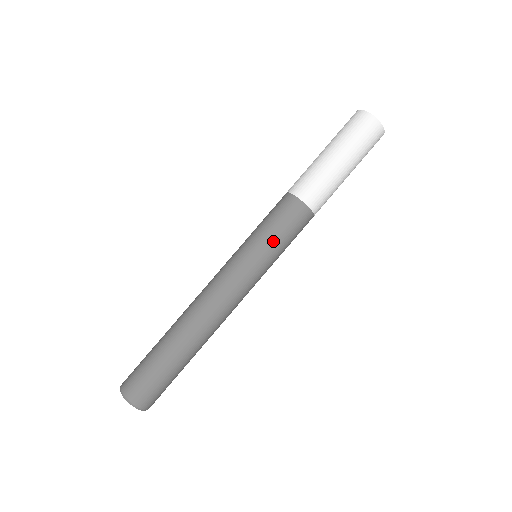
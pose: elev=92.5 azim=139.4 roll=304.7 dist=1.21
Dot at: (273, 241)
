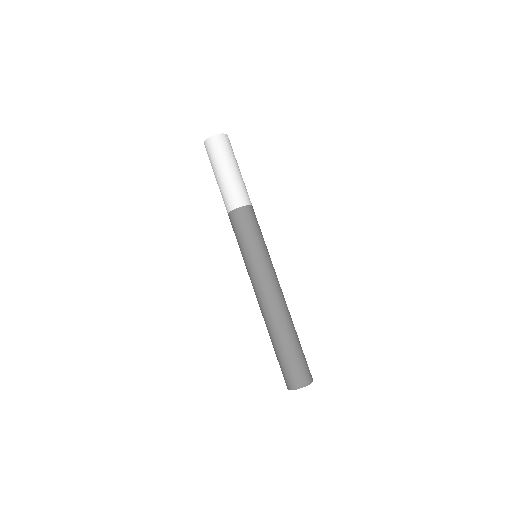
Dot at: (258, 238)
